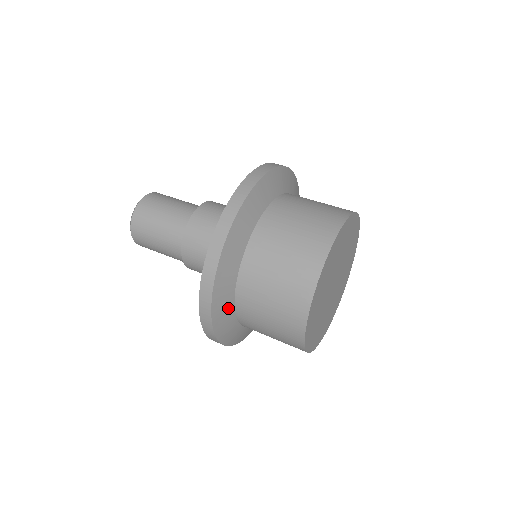
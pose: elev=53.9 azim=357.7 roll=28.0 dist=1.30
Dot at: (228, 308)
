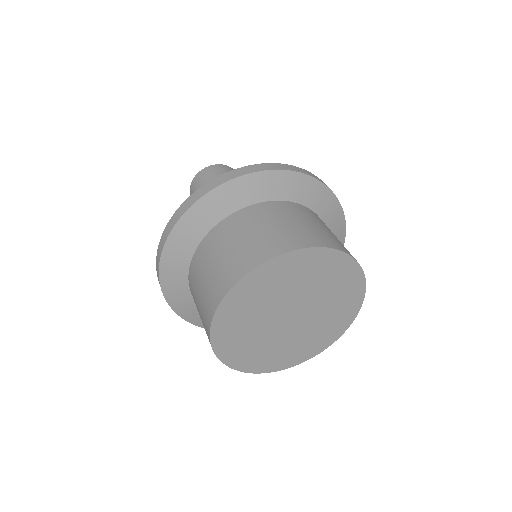
Dot at: (182, 263)
